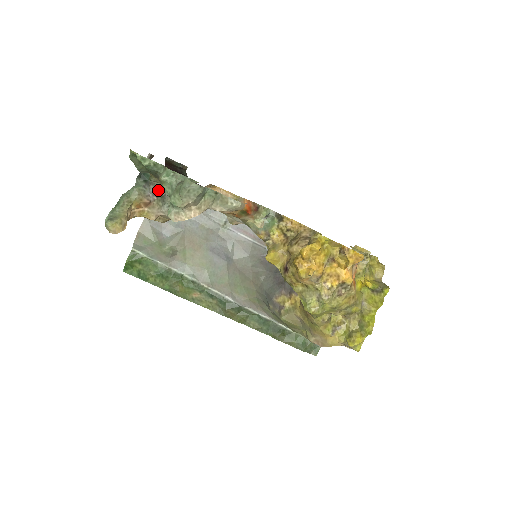
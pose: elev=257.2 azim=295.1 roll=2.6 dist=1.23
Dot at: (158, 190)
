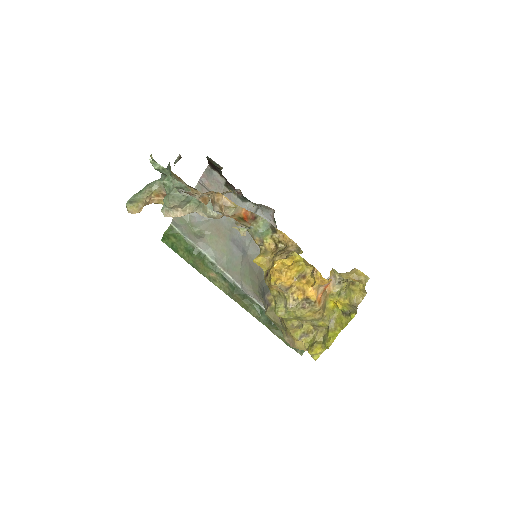
Dot at: occluded
